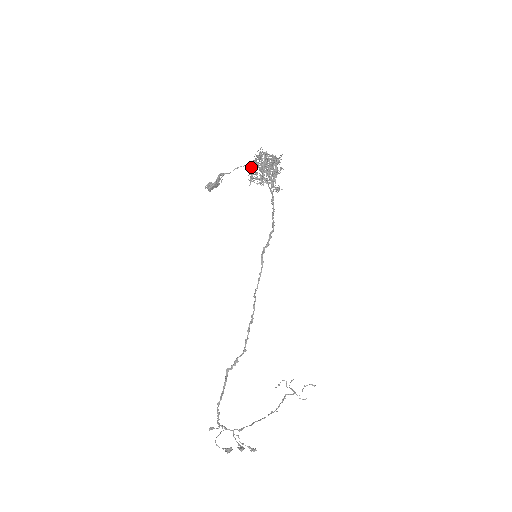
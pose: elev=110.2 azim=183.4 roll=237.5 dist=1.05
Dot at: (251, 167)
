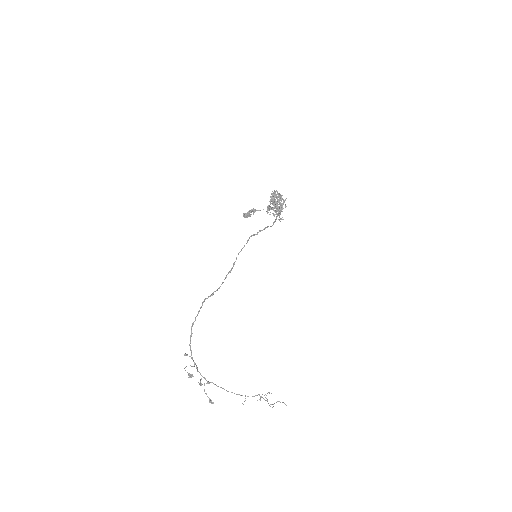
Dot at: occluded
